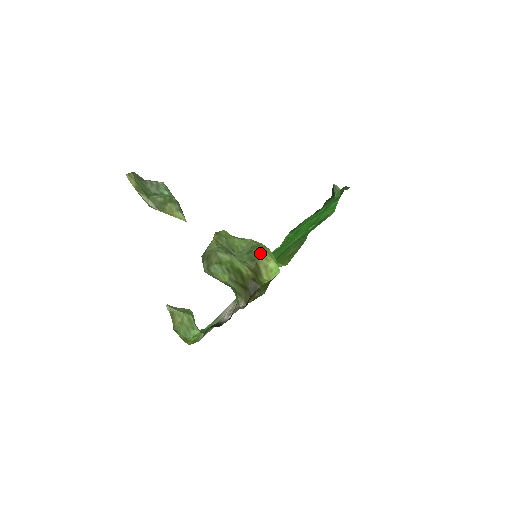
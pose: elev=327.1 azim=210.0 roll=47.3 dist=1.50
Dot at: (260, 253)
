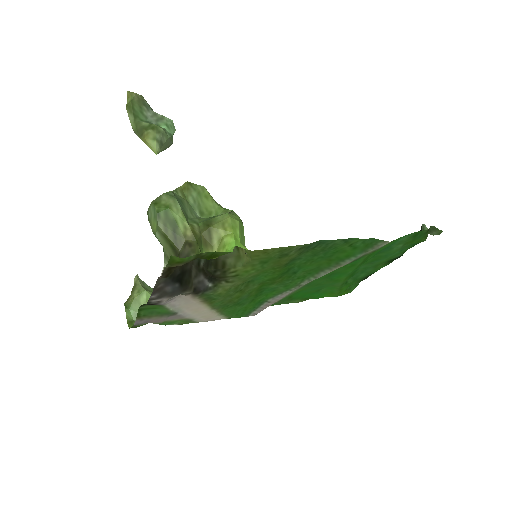
Dot at: (221, 219)
